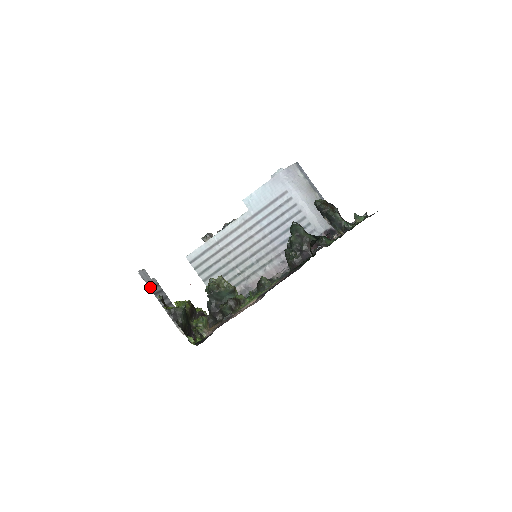
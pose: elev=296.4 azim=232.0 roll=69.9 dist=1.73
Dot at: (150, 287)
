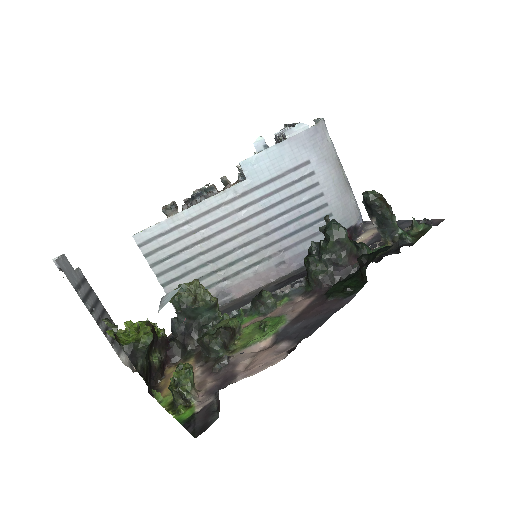
Dot at: (76, 288)
